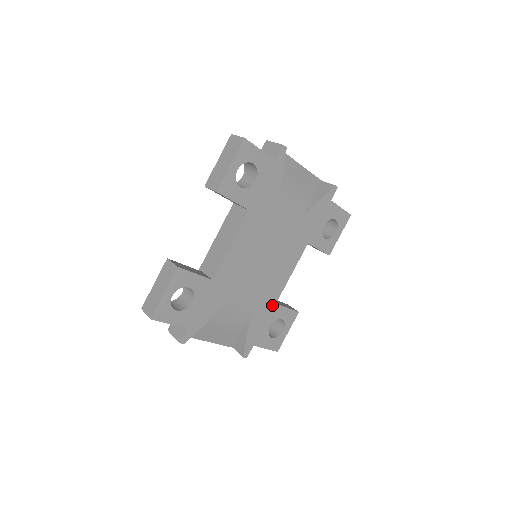
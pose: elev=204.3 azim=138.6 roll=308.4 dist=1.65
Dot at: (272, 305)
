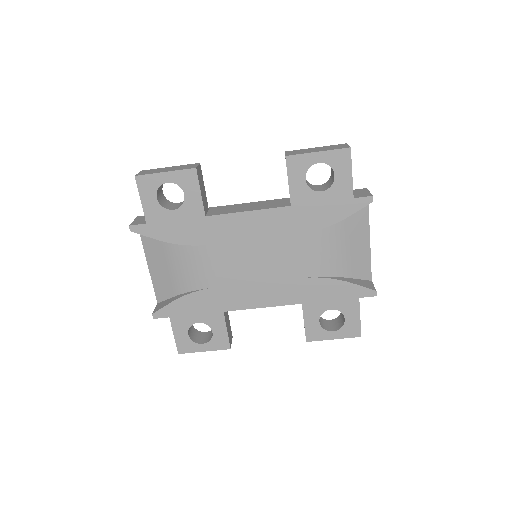
Dot at: (220, 308)
